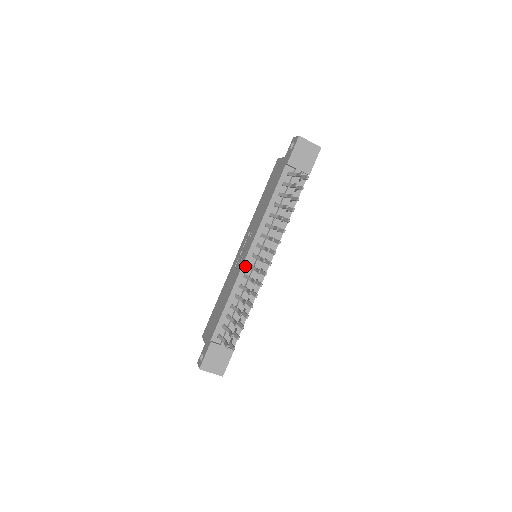
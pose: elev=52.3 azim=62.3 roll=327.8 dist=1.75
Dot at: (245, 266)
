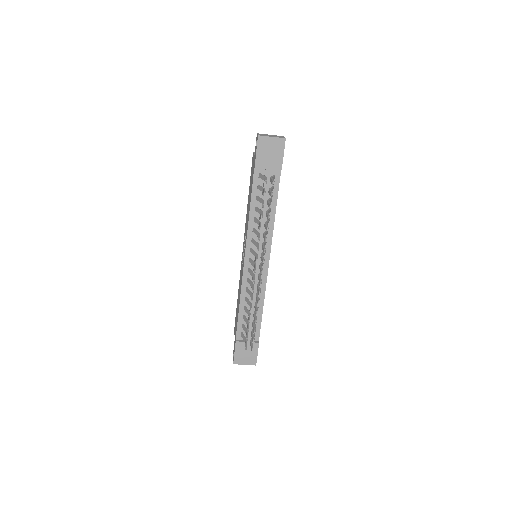
Dot at: (246, 271)
